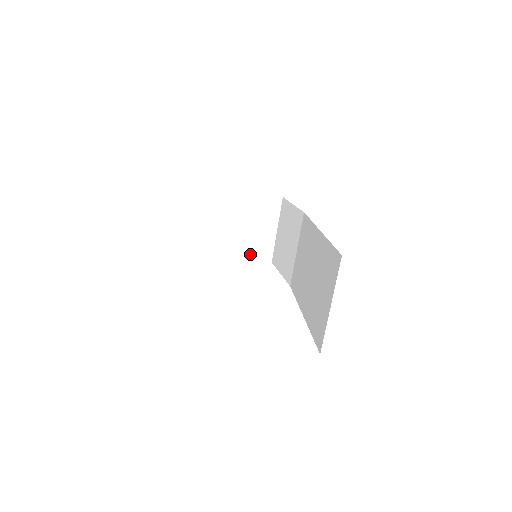
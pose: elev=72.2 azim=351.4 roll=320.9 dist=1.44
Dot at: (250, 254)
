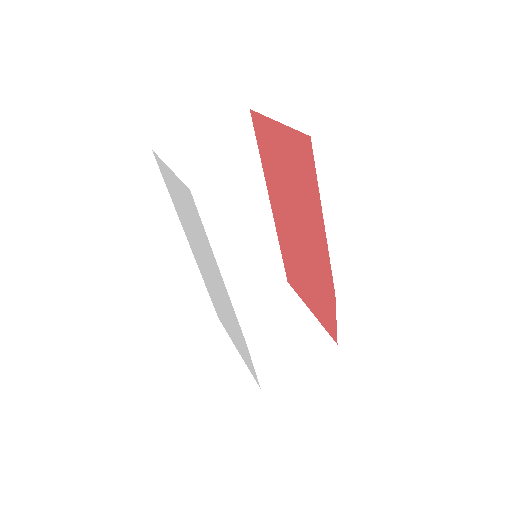
Dot at: (255, 359)
